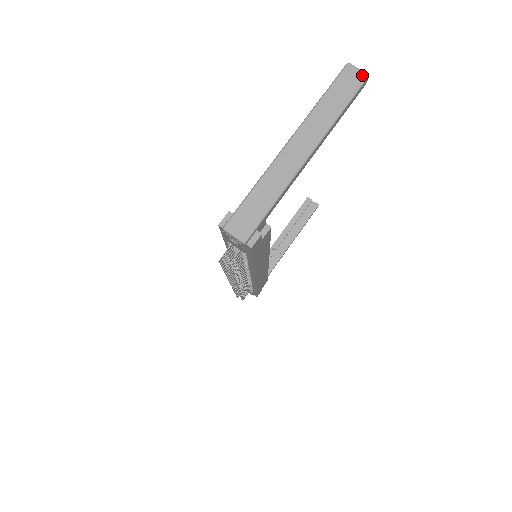
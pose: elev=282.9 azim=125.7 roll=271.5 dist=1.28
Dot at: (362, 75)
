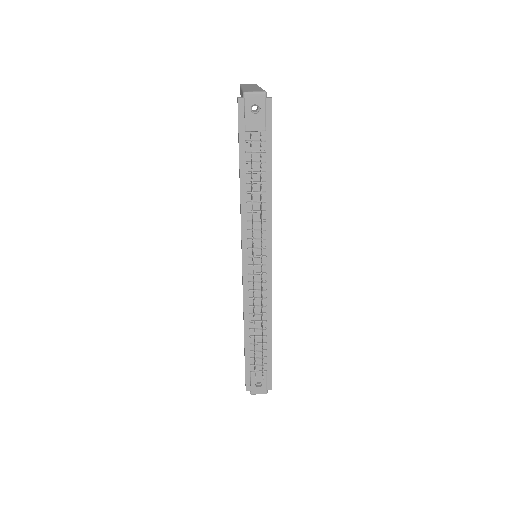
Dot at: occluded
